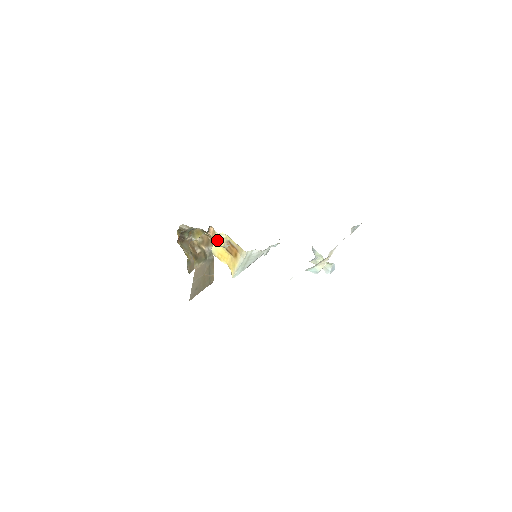
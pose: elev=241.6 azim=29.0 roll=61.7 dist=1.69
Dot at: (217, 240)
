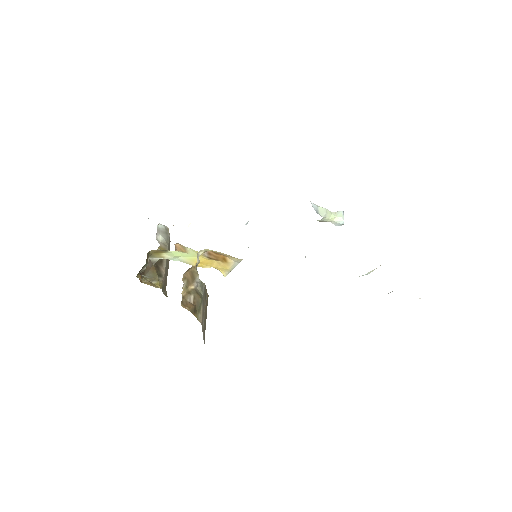
Dot at: (198, 262)
